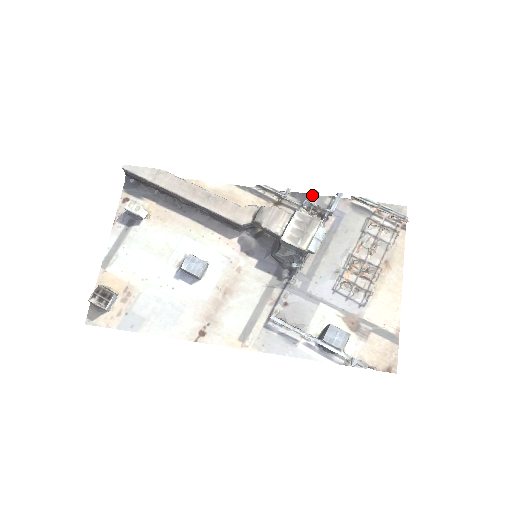
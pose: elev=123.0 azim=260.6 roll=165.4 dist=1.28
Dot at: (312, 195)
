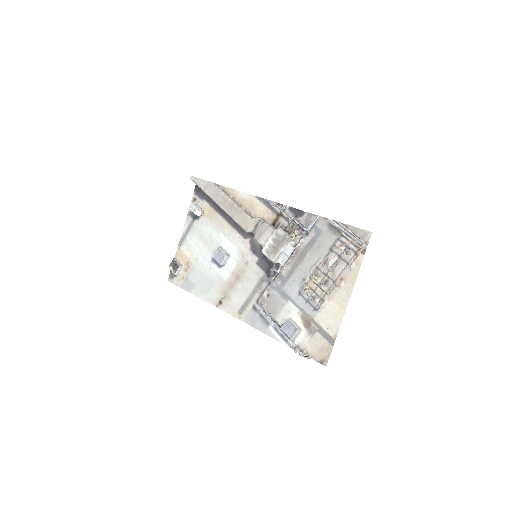
Dot at: (303, 212)
